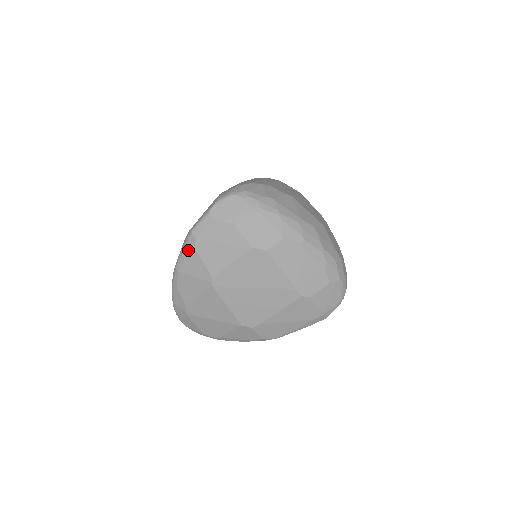
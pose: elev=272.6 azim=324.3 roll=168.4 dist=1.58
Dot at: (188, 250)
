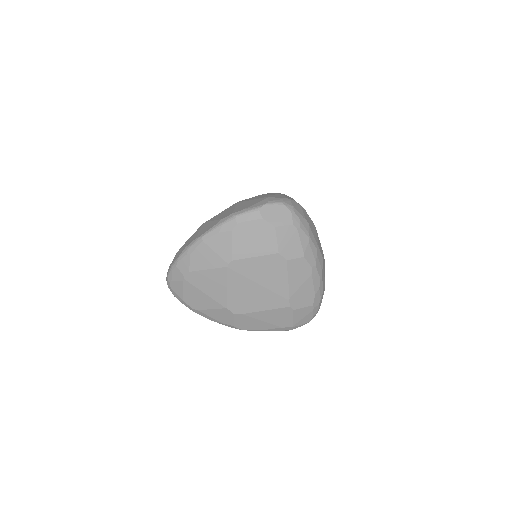
Dot at: (224, 229)
